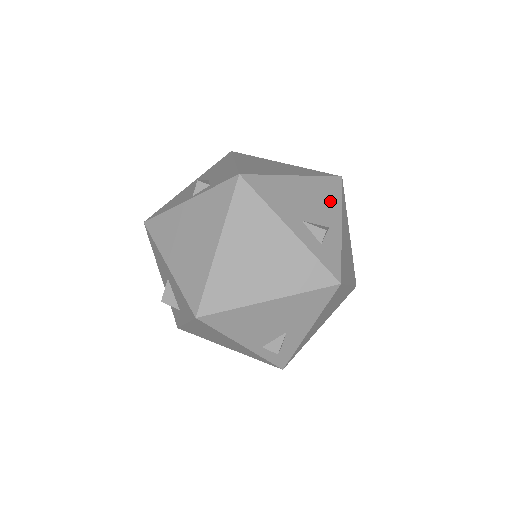
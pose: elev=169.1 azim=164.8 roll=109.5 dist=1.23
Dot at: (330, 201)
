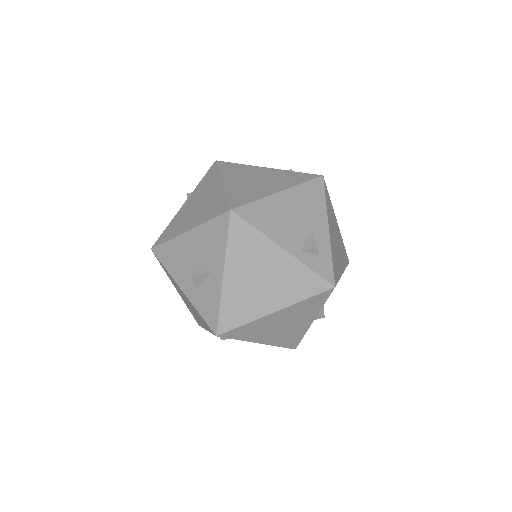
Dot at: occluded
